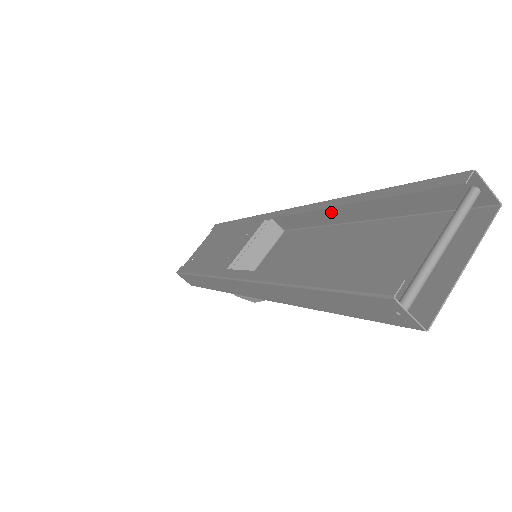
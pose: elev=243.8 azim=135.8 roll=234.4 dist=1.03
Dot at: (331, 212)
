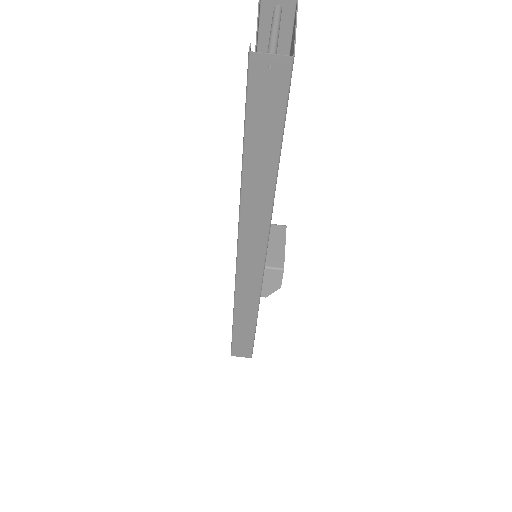
Dot at: occluded
